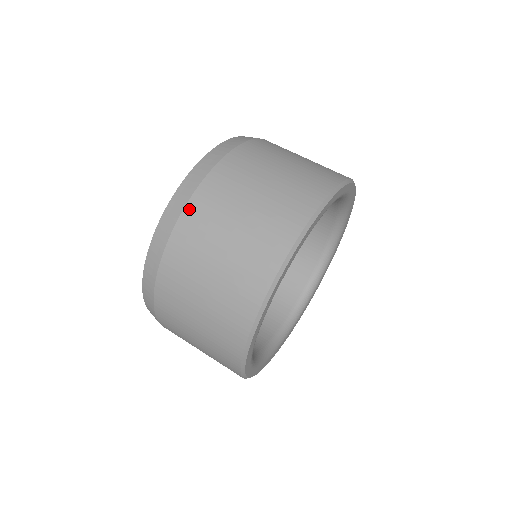
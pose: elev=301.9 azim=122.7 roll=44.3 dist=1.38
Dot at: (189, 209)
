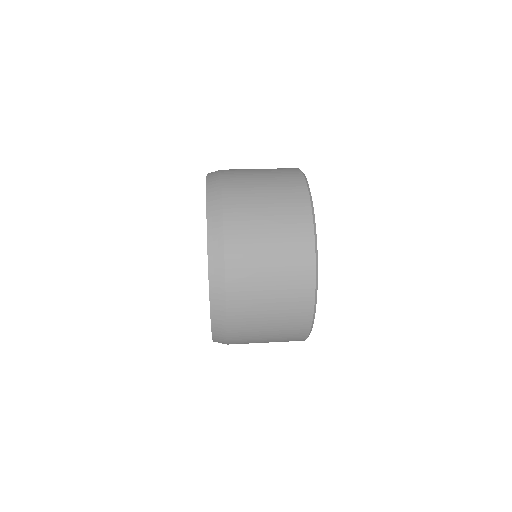
Dot at: (225, 183)
